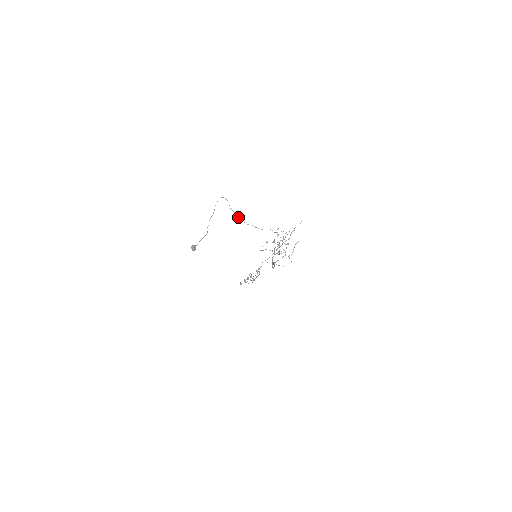
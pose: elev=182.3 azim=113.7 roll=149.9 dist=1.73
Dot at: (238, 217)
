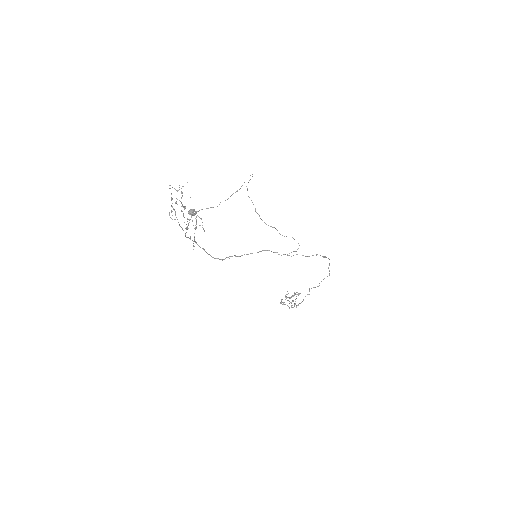
Dot at: occluded
